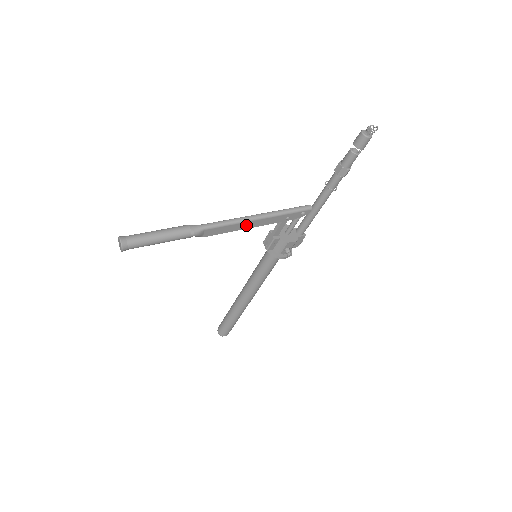
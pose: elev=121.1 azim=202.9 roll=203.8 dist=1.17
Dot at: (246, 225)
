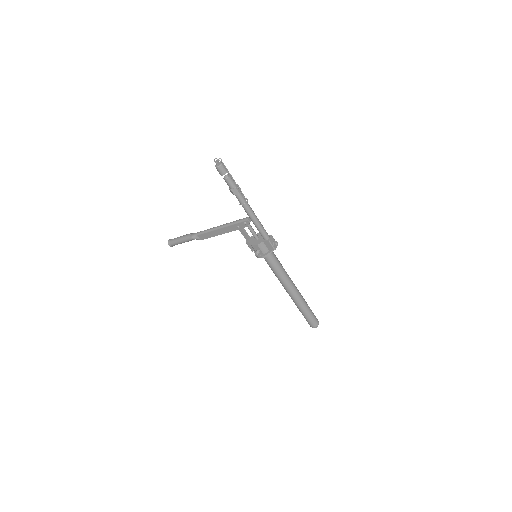
Dot at: (217, 232)
